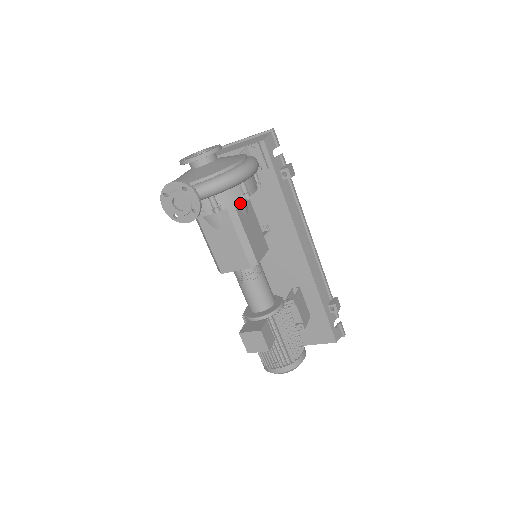
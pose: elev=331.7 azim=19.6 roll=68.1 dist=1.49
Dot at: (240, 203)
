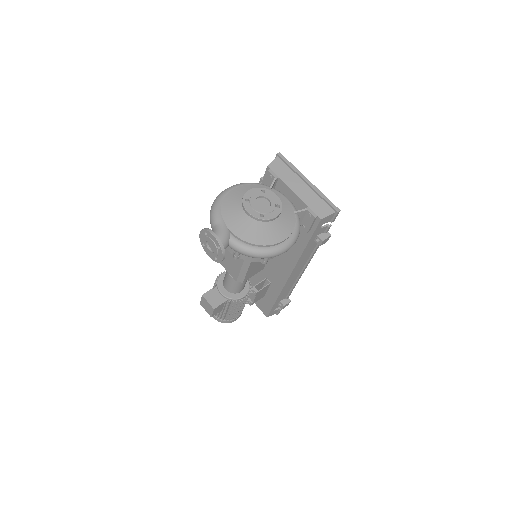
Dot at: occluded
